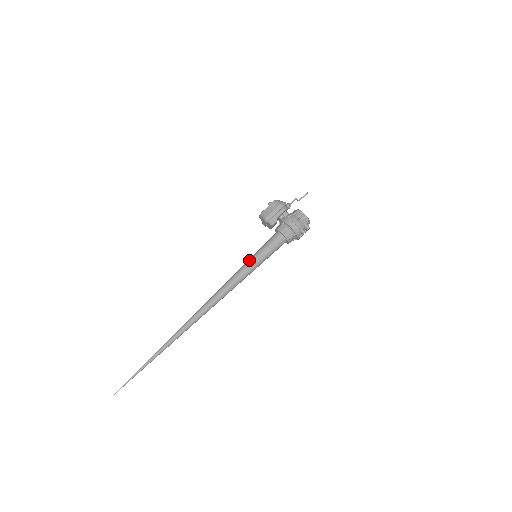
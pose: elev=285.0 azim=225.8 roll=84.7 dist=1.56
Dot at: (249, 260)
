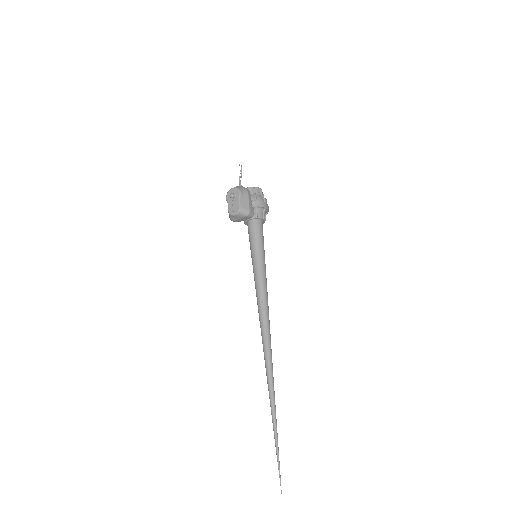
Dot at: (259, 264)
